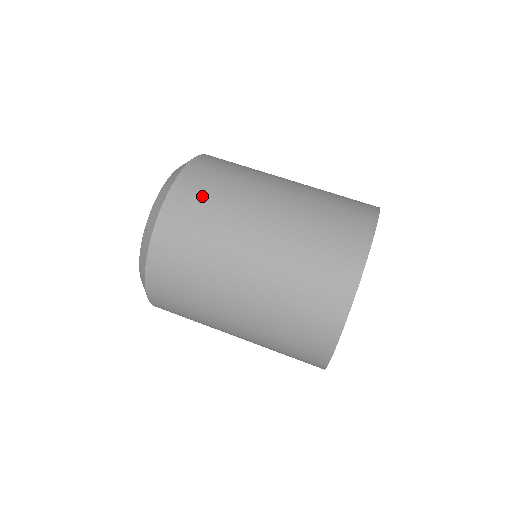
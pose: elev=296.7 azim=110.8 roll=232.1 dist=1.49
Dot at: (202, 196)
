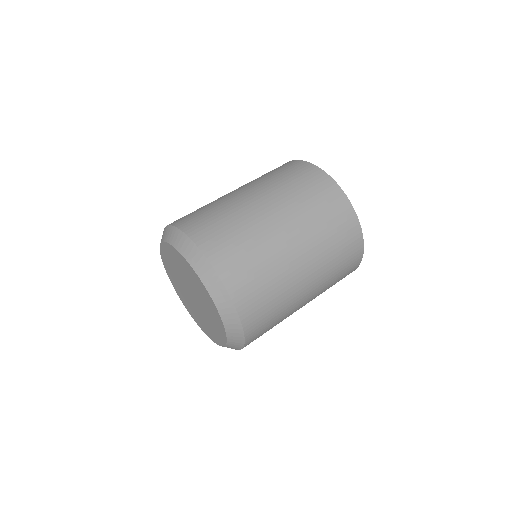
Dot at: (198, 214)
